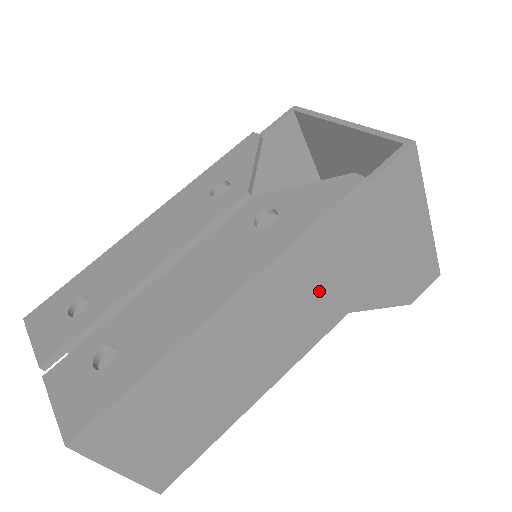
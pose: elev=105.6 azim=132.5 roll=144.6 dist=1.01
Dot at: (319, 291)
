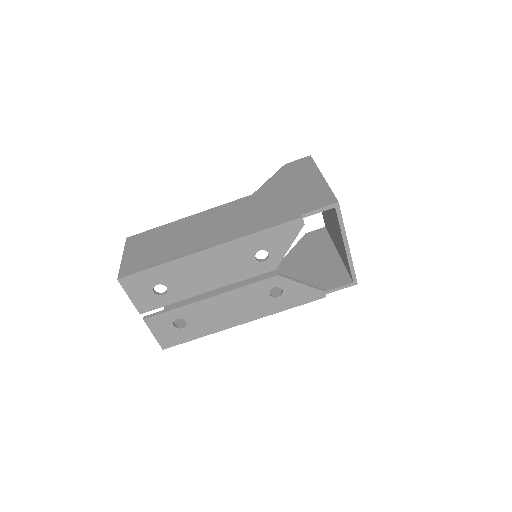
Dot at: occluded
